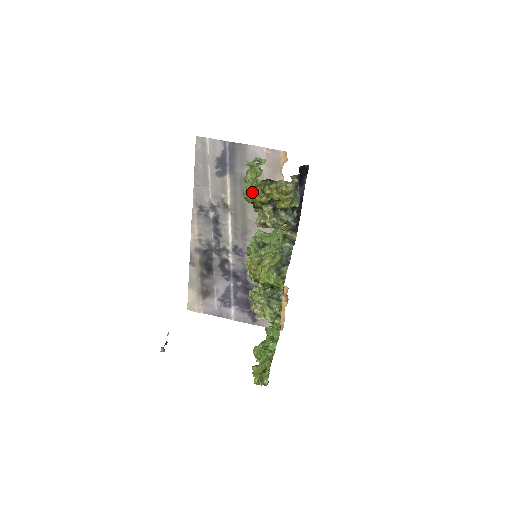
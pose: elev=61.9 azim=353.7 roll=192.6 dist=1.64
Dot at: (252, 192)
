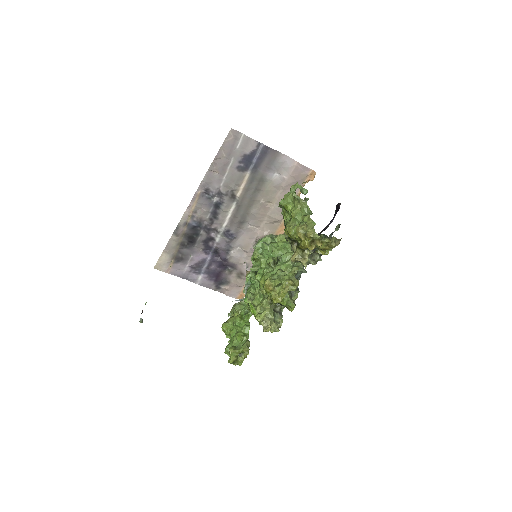
Dot at: (303, 239)
